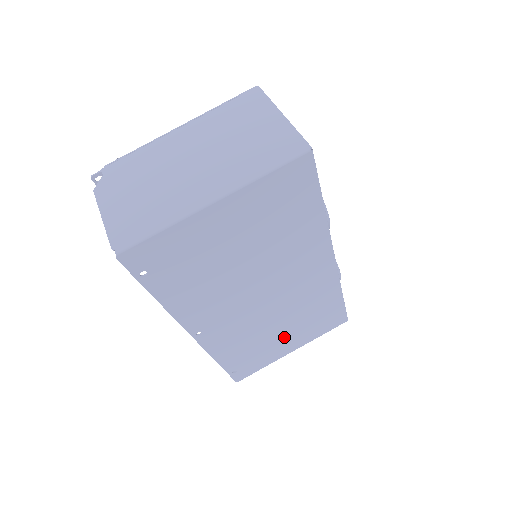
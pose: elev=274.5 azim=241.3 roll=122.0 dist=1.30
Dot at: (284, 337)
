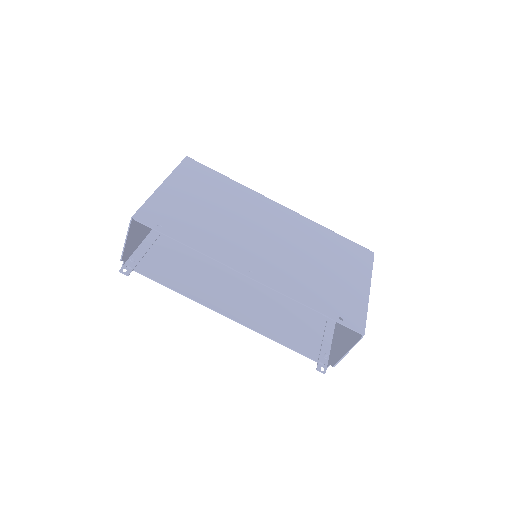
Dot at: (337, 273)
